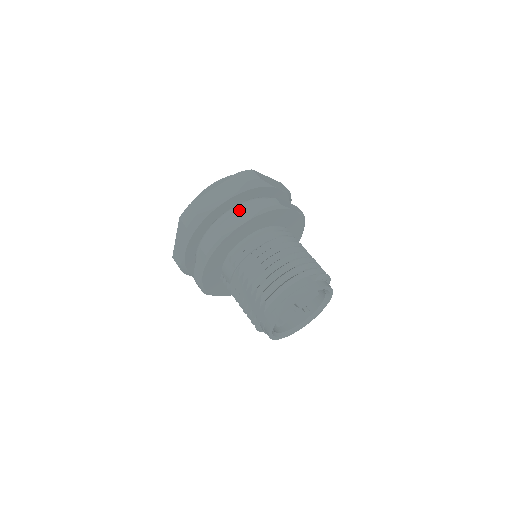
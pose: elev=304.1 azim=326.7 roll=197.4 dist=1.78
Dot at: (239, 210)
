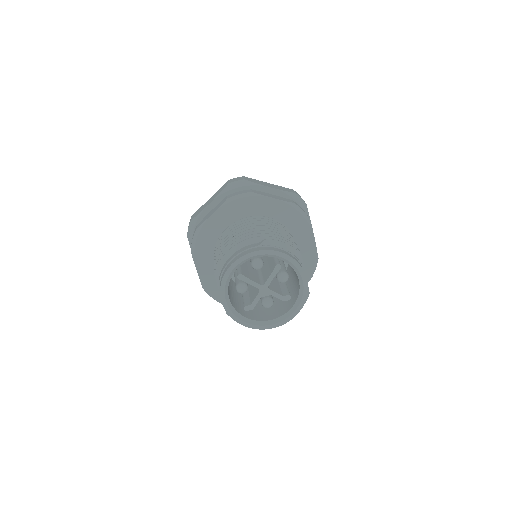
Dot at: occluded
